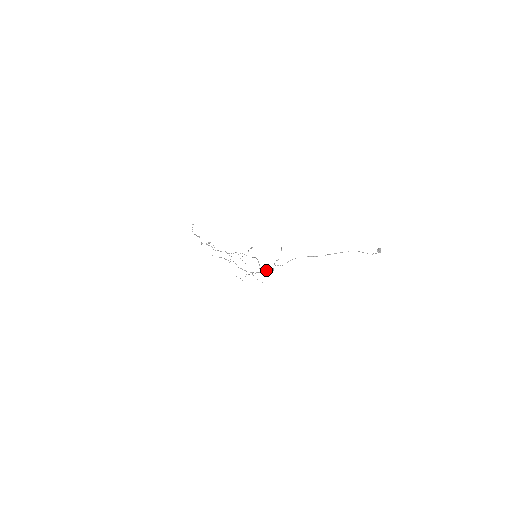
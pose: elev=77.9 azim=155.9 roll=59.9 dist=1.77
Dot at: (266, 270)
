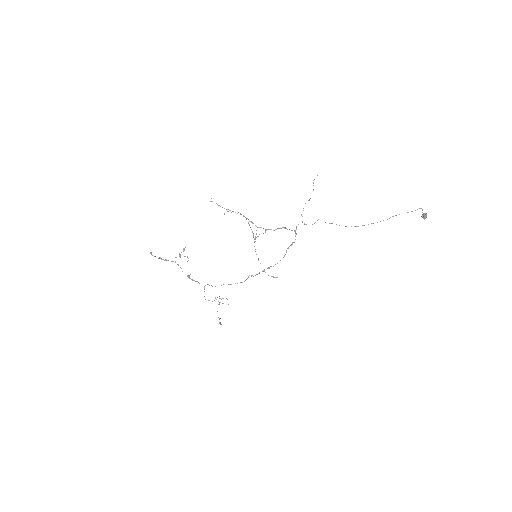
Dot at: occluded
